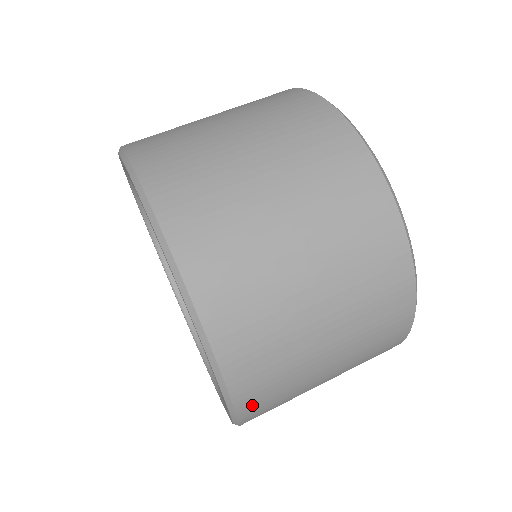
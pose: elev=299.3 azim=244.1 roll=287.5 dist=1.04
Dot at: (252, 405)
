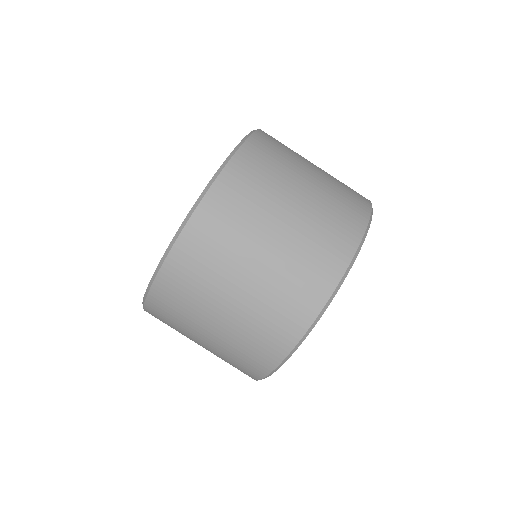
Dot at: (167, 283)
